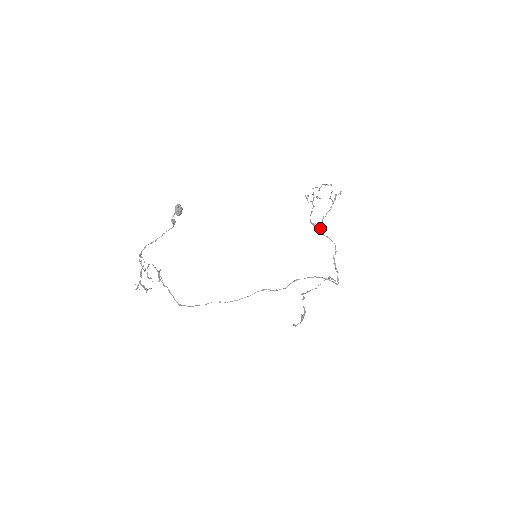
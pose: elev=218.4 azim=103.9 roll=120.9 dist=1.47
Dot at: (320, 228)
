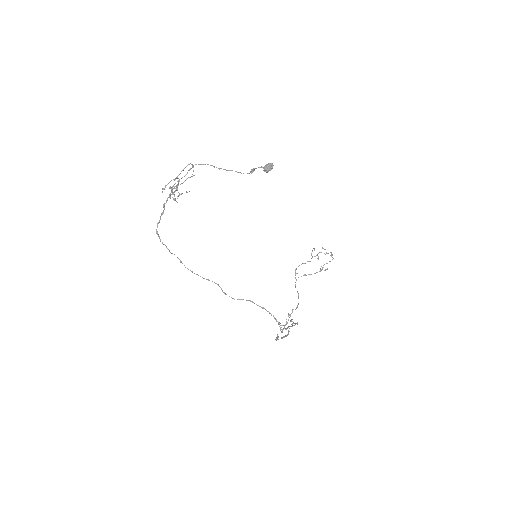
Dot at: occluded
